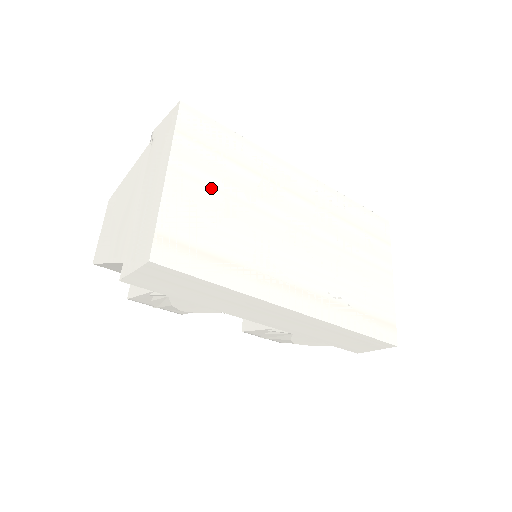
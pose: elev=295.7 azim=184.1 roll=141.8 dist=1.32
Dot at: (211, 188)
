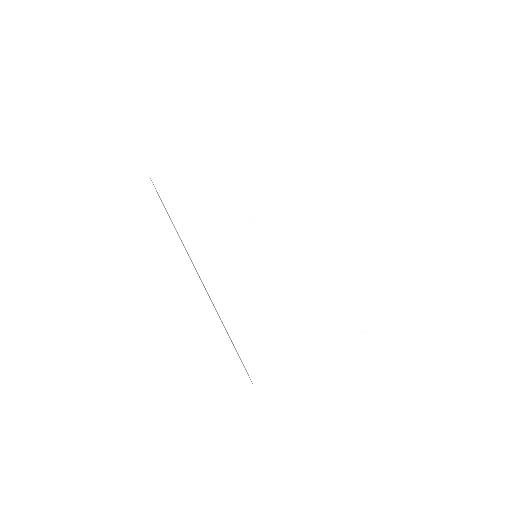
Dot at: (236, 181)
